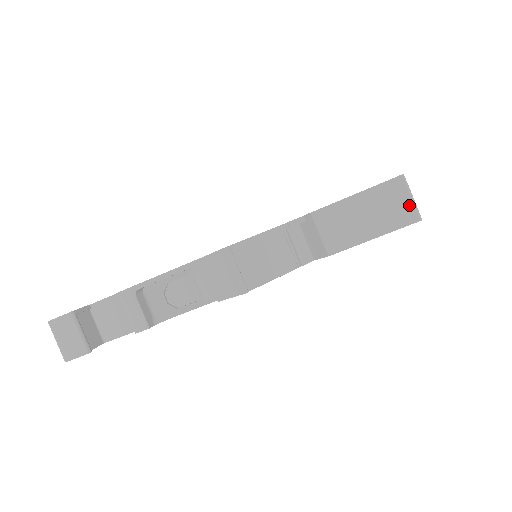
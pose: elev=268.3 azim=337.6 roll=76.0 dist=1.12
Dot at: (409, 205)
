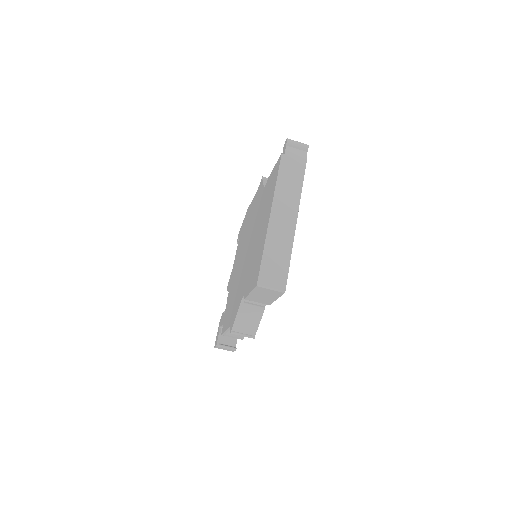
Dot at: (273, 291)
